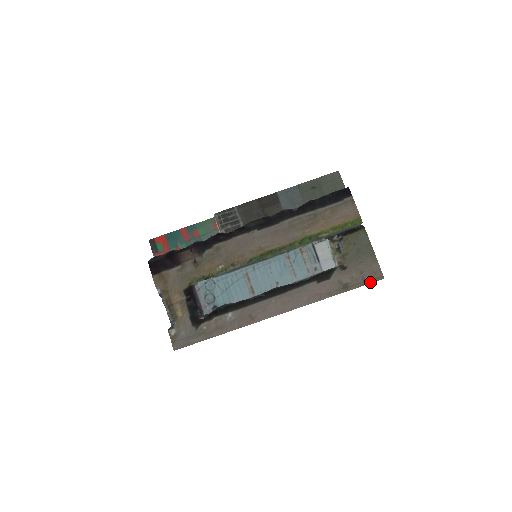
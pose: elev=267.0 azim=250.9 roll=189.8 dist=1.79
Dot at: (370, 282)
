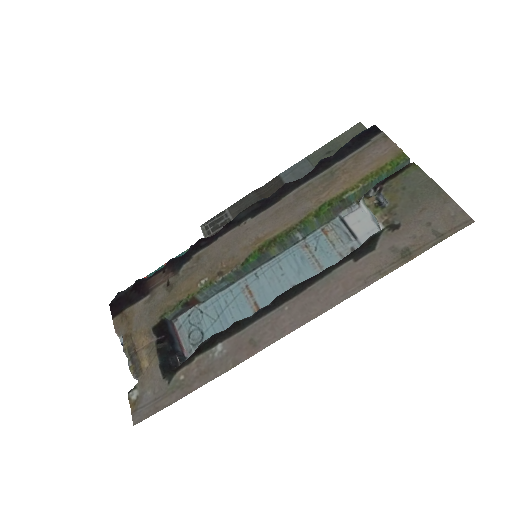
Dot at: (449, 234)
